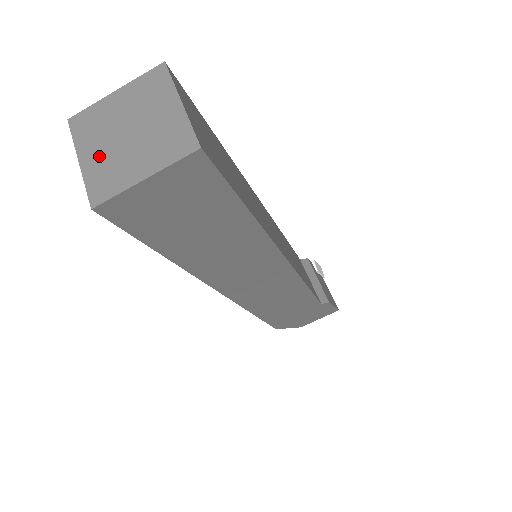
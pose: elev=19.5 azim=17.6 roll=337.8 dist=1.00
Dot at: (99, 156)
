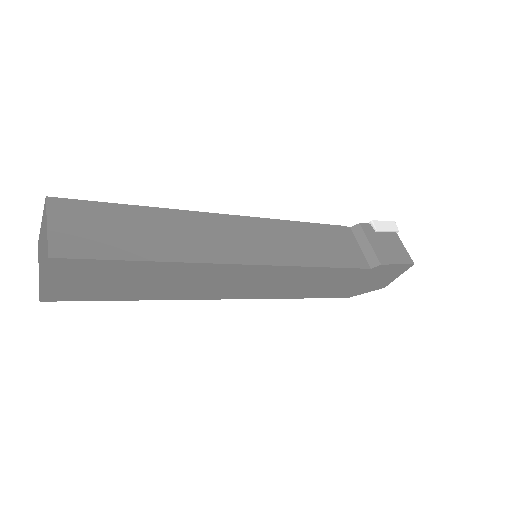
Dot at: (40, 267)
